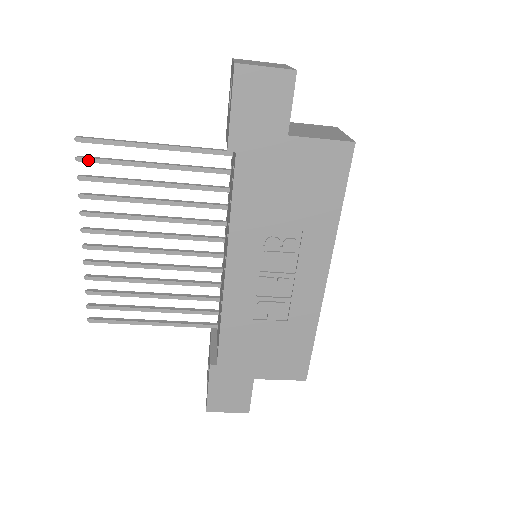
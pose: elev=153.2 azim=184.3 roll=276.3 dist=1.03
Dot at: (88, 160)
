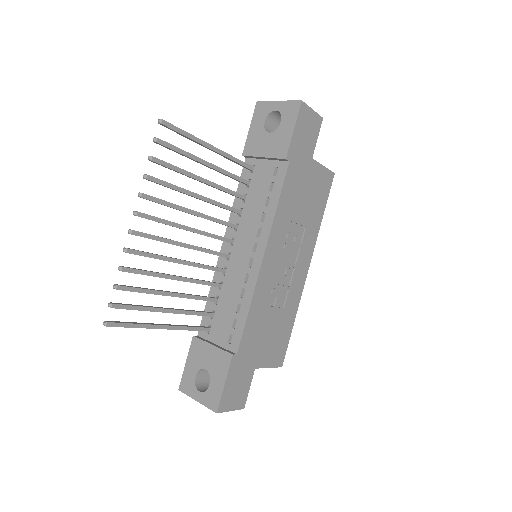
Dot at: (164, 143)
